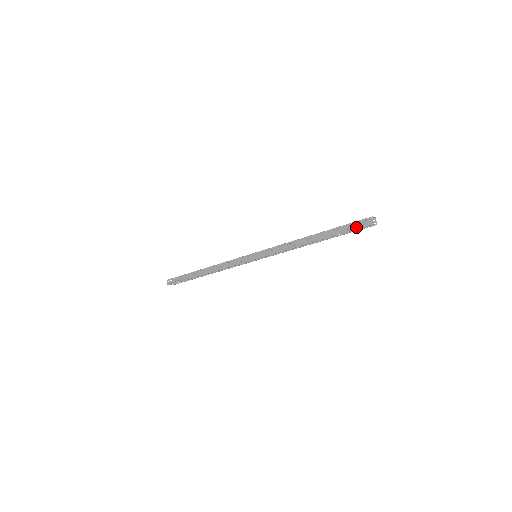
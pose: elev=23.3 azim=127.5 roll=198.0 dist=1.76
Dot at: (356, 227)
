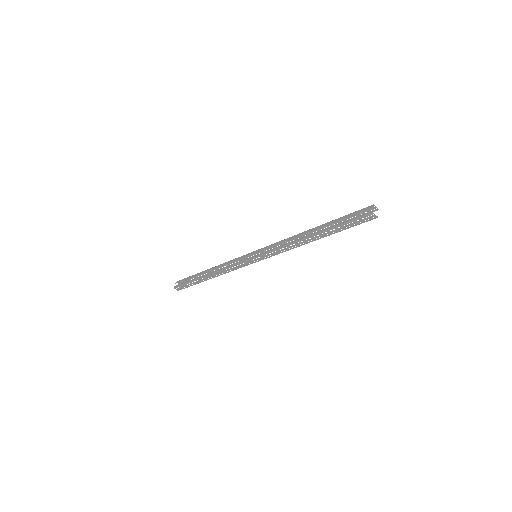
Dot at: (355, 215)
